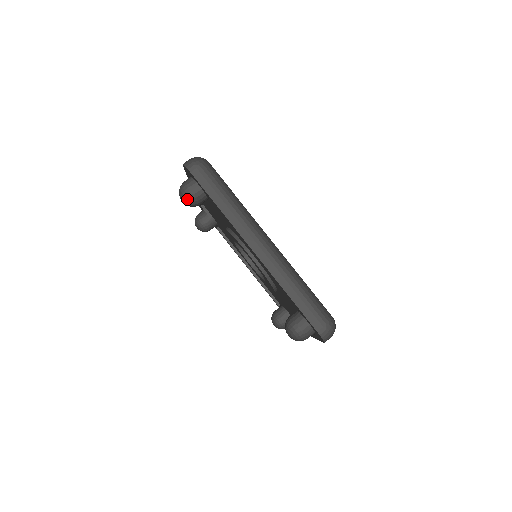
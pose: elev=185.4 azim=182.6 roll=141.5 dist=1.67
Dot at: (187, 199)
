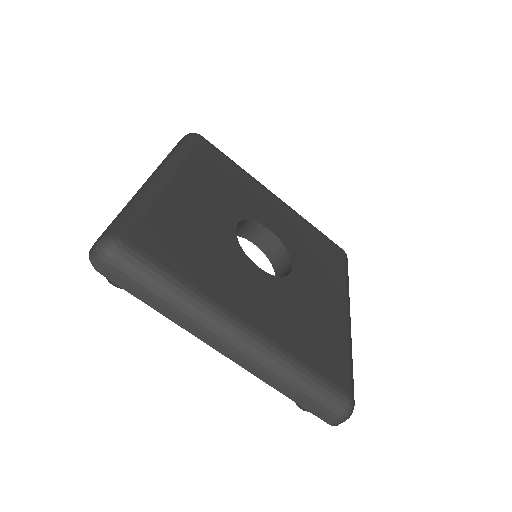
Dot at: occluded
